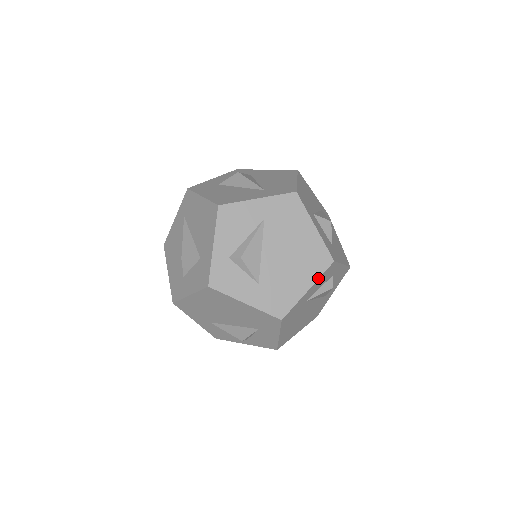
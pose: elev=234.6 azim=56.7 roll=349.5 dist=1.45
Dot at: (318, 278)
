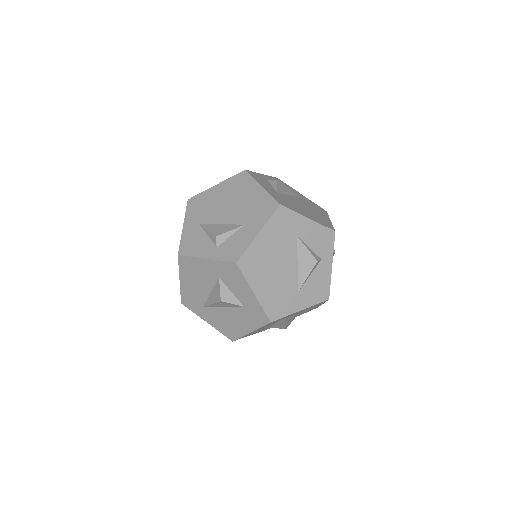
Dot at: (319, 223)
